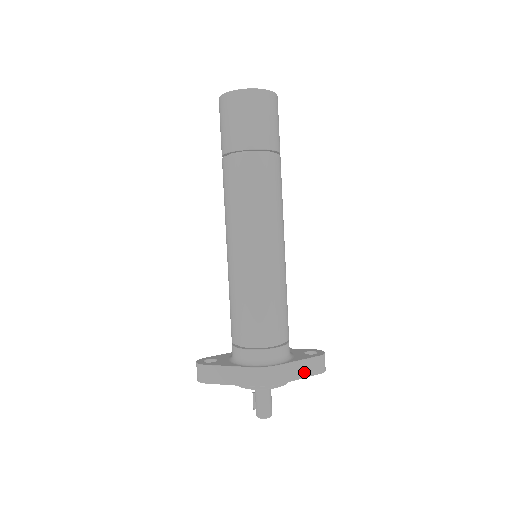
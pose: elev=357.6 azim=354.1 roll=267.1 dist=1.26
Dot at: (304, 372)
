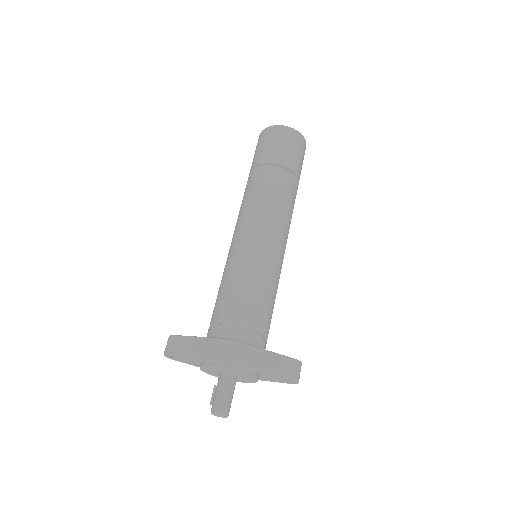
Dot at: (272, 366)
